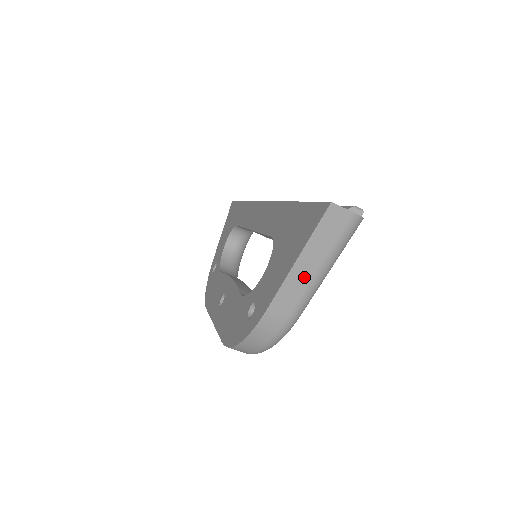
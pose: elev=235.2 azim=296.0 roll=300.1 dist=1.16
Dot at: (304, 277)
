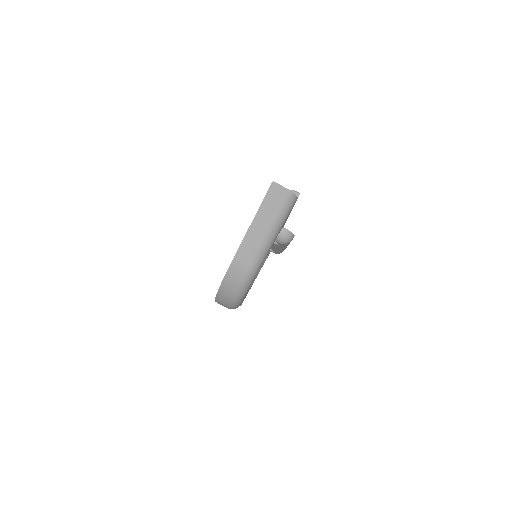
Dot at: (258, 234)
